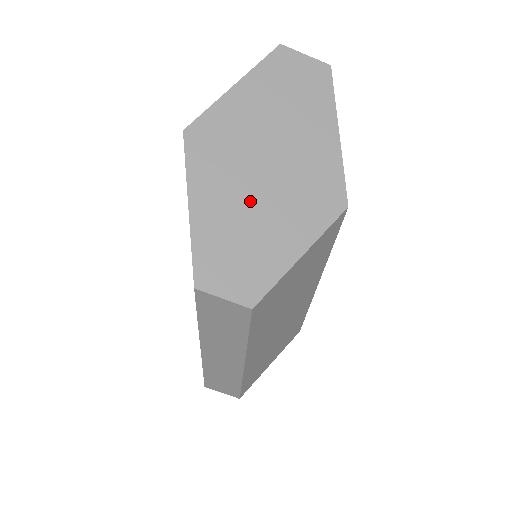
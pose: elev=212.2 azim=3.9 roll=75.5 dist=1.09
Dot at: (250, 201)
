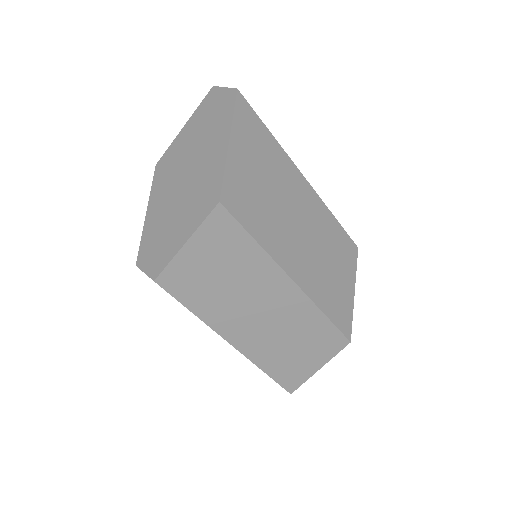
Dot at: (171, 206)
